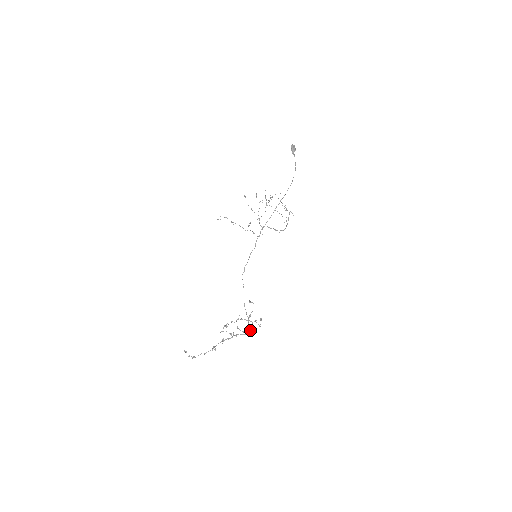
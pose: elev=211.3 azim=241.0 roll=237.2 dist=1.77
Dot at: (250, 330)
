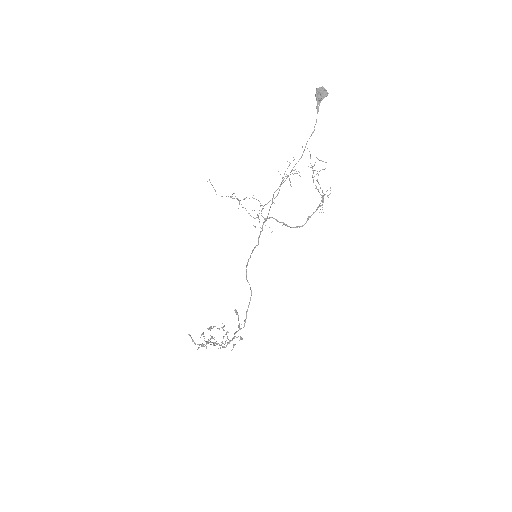
Dot at: (226, 345)
